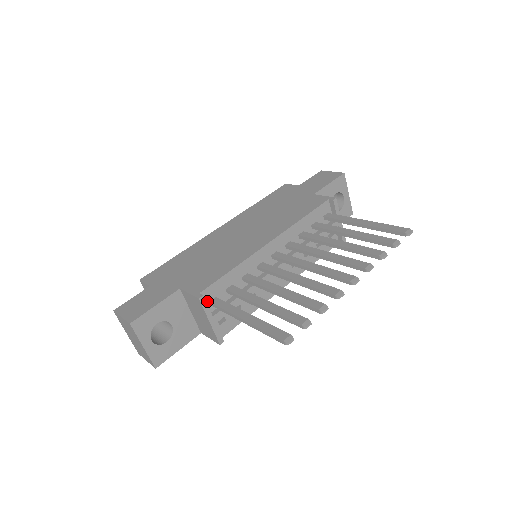
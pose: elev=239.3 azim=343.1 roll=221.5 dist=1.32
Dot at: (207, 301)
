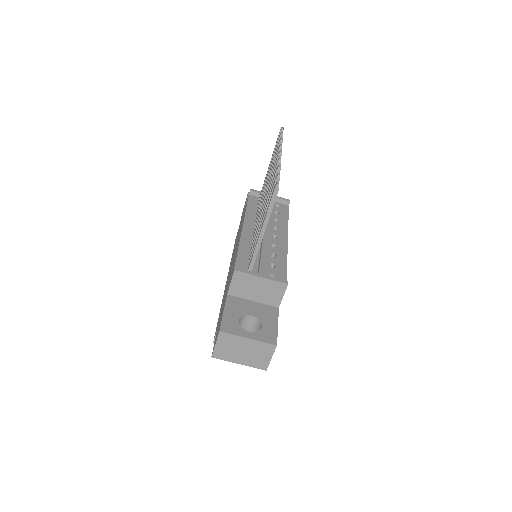
Dot at: occluded
